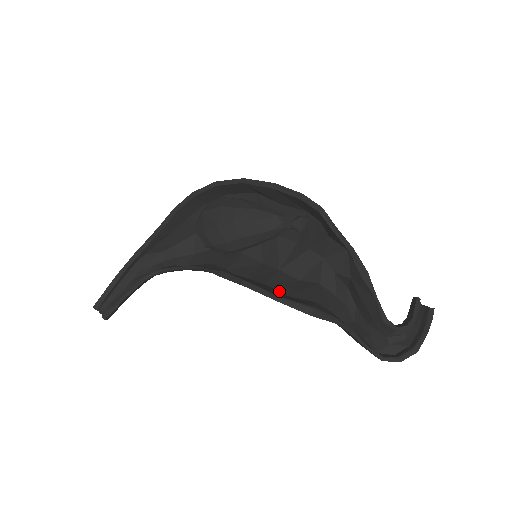
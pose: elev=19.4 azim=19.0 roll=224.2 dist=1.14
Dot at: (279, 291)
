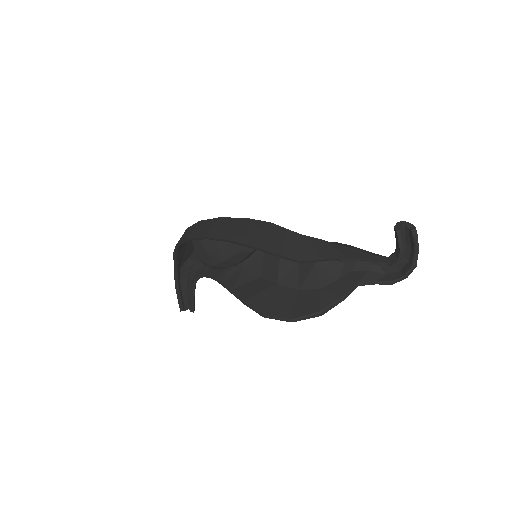
Dot at: (290, 287)
